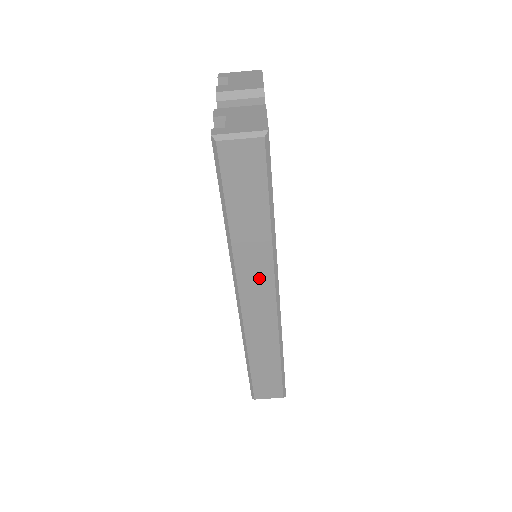
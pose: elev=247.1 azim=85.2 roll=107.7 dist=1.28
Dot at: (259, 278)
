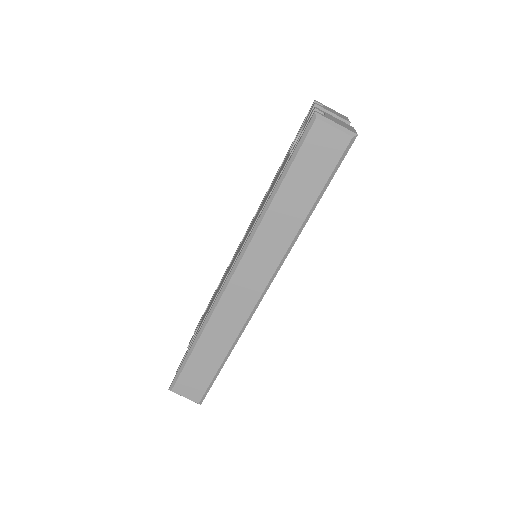
Dot at: (265, 259)
